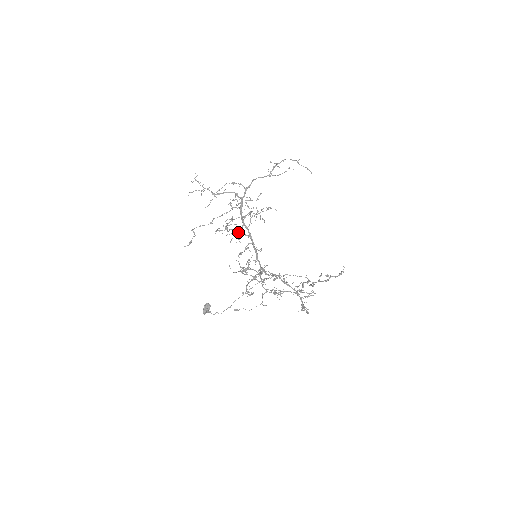
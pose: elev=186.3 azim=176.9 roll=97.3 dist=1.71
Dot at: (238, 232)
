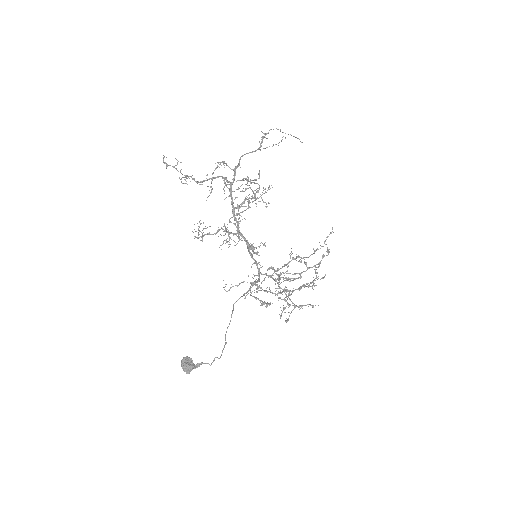
Dot at: occluded
